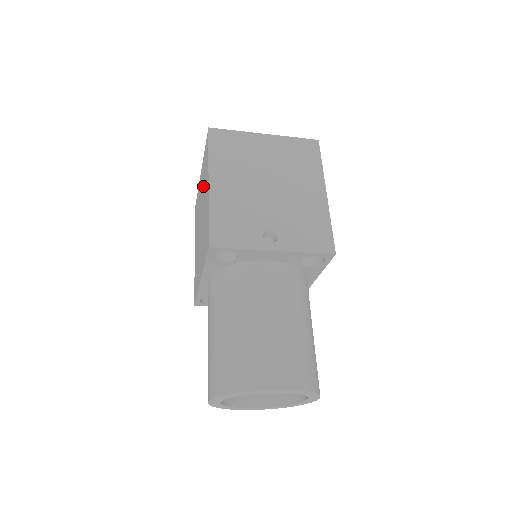
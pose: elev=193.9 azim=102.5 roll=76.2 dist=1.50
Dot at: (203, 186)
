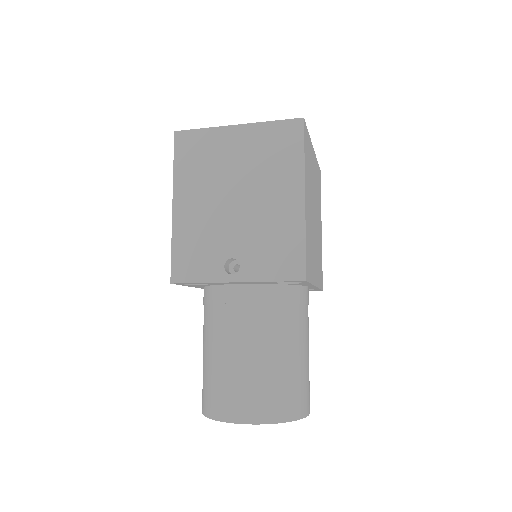
Dot at: occluded
